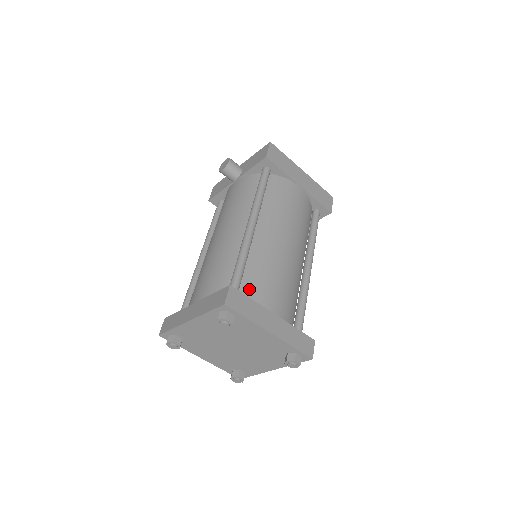
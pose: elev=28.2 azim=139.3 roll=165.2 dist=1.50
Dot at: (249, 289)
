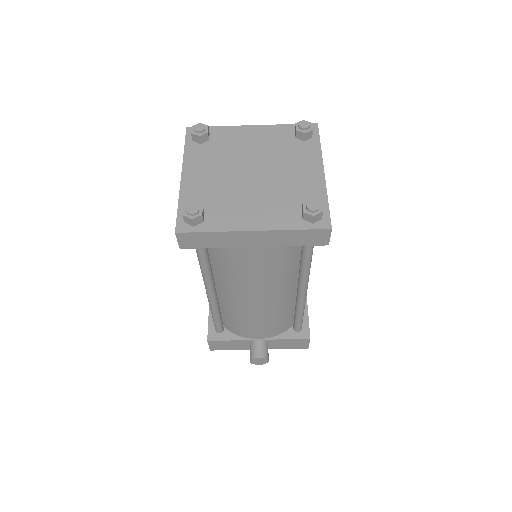
Dot at: occluded
